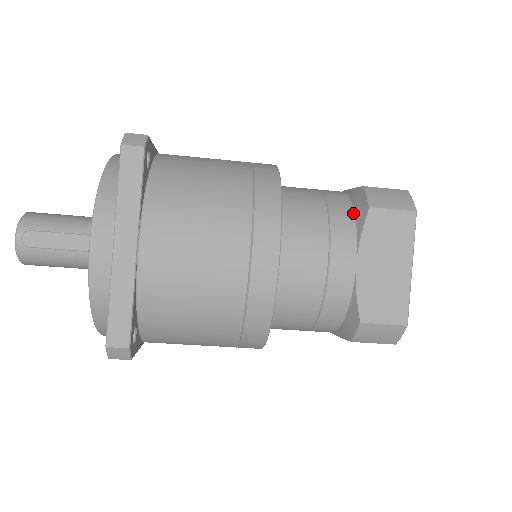
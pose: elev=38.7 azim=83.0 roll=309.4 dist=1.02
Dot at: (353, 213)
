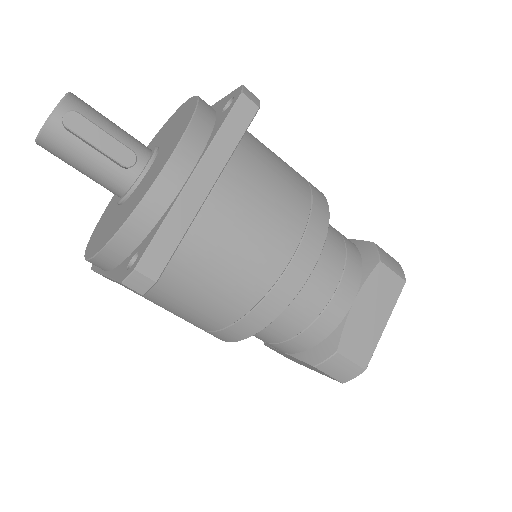
Dot at: (361, 259)
